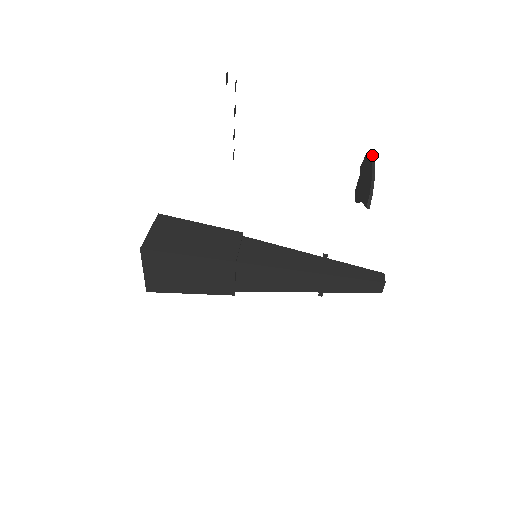
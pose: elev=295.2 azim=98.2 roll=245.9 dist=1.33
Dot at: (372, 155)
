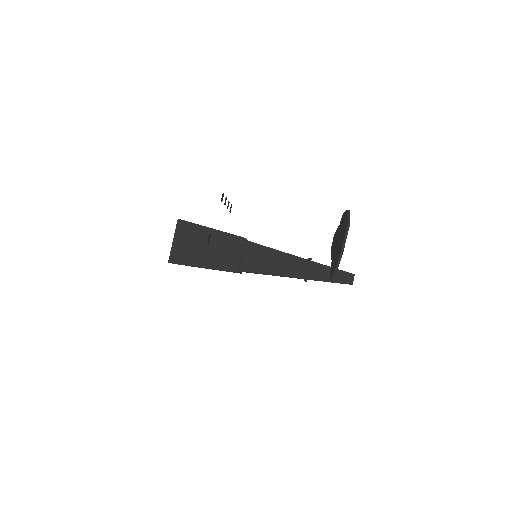
Dot at: (347, 226)
